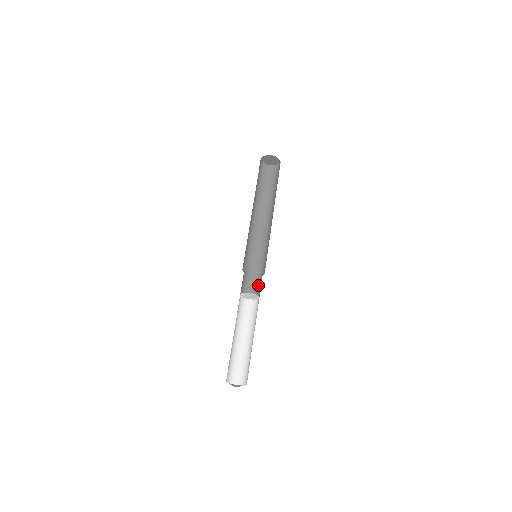
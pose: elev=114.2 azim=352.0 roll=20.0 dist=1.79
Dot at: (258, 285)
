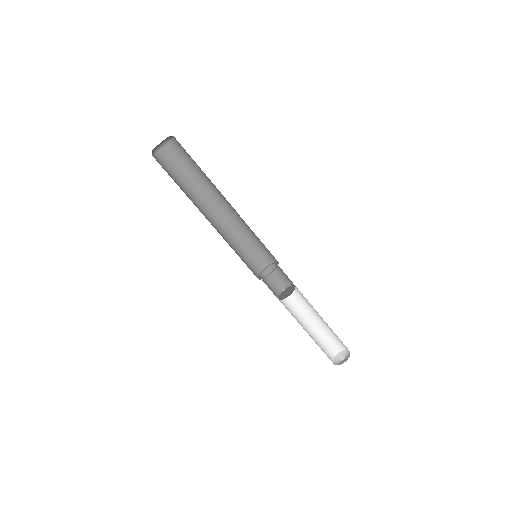
Dot at: (284, 273)
